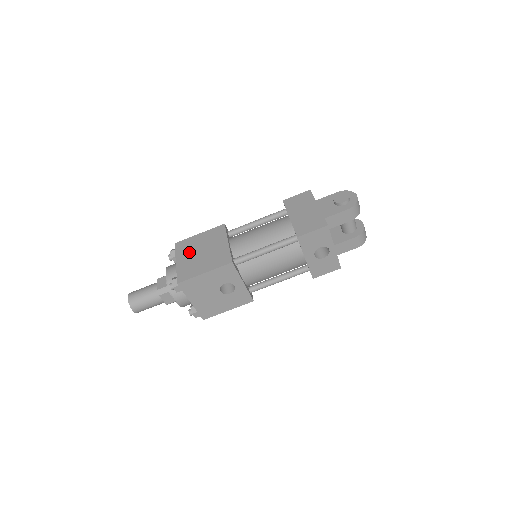
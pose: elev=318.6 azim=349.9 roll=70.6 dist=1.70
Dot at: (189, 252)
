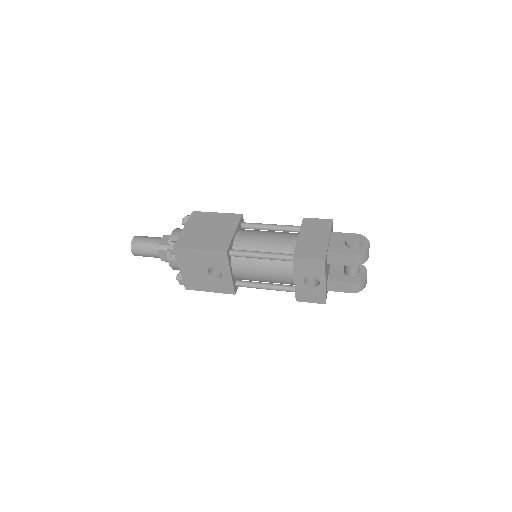
Dot at: (199, 225)
